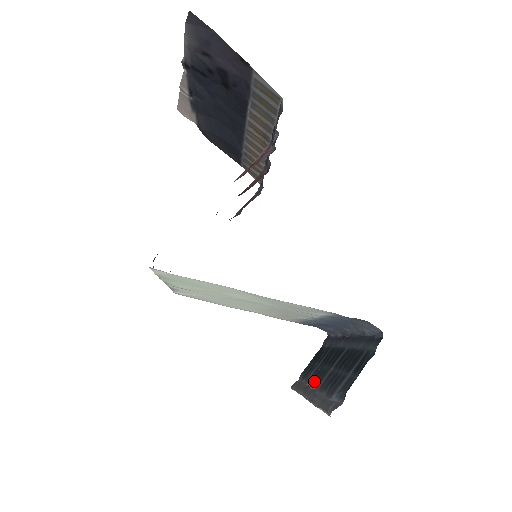
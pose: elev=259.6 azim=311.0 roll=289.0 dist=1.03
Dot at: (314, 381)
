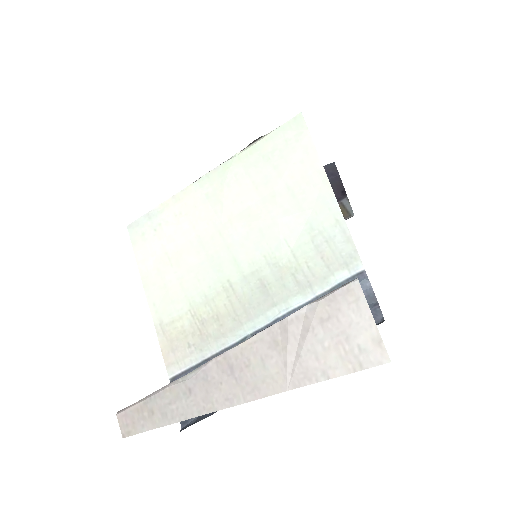
Dot at: occluded
